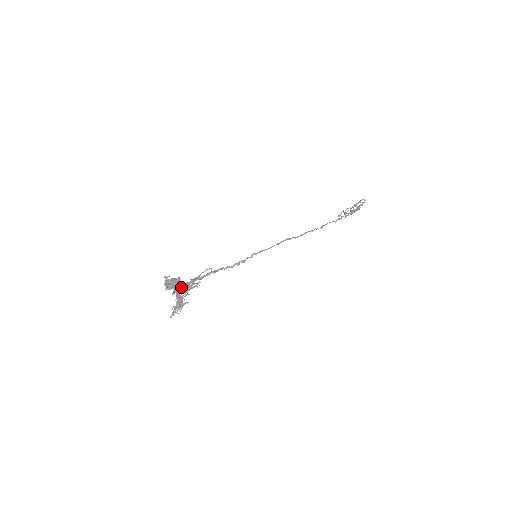
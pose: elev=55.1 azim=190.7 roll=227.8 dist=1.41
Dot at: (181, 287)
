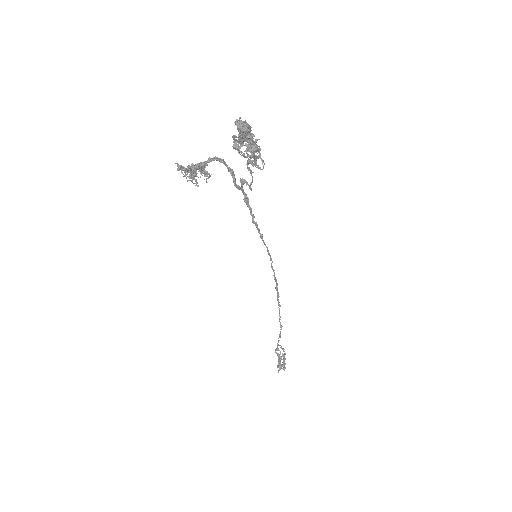
Dot at: (251, 142)
